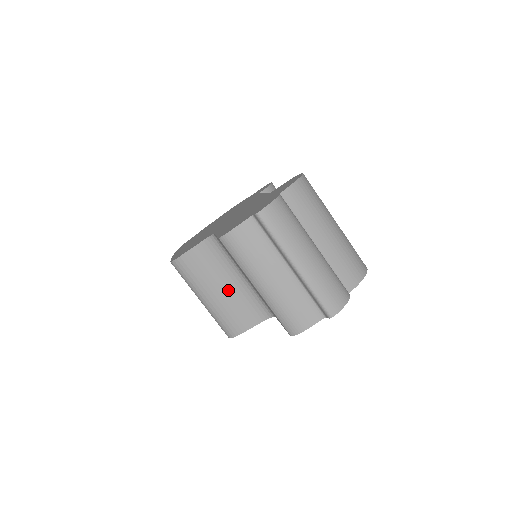
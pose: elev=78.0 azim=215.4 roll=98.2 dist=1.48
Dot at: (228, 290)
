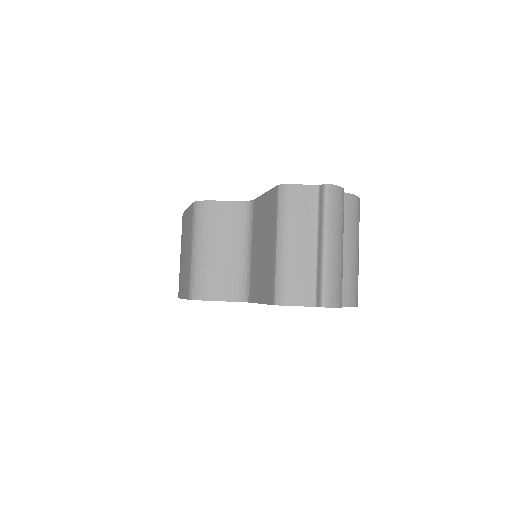
Dot at: (225, 255)
